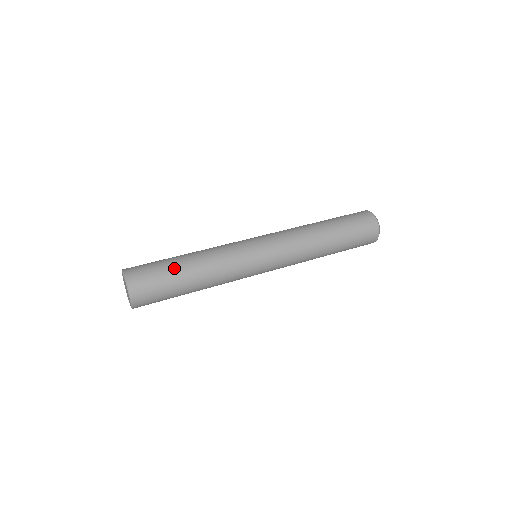
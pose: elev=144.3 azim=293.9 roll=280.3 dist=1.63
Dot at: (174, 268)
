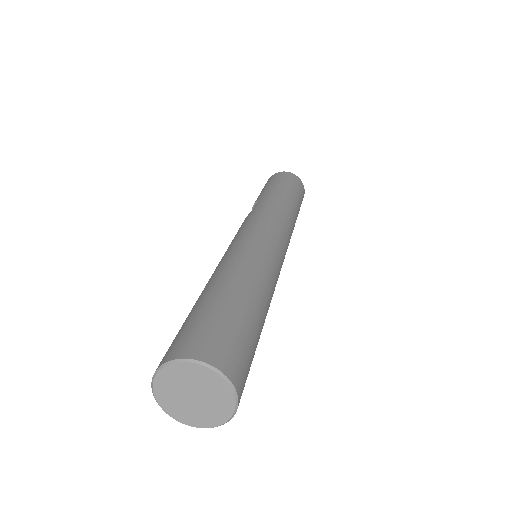
Dot at: (247, 312)
